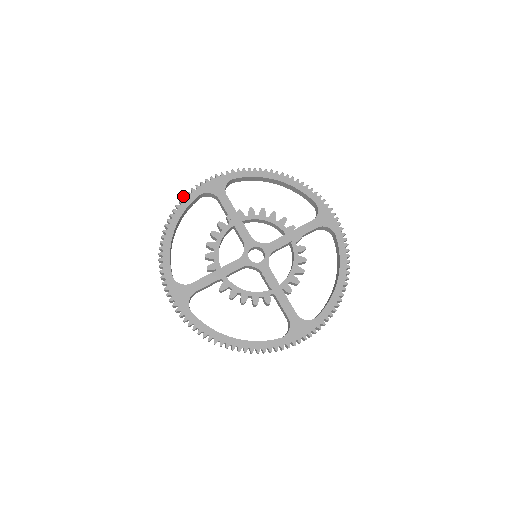
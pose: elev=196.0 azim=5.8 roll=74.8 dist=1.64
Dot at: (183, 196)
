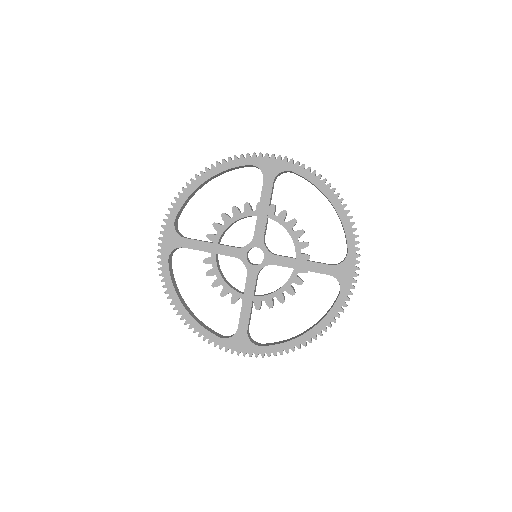
Dot at: (235, 155)
